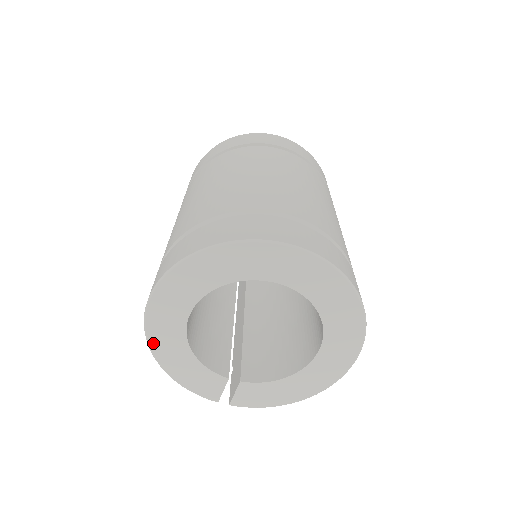
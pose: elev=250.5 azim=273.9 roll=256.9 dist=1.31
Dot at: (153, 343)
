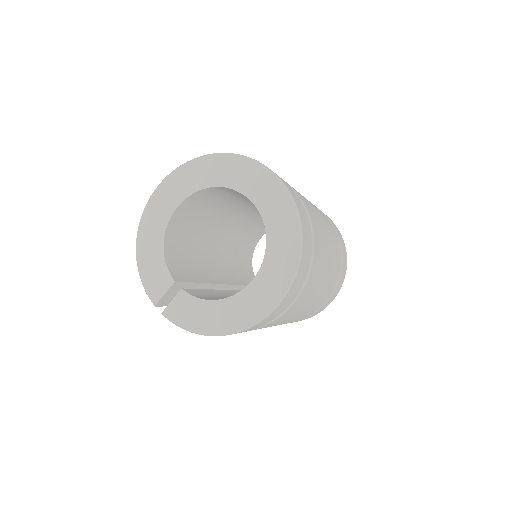
Dot at: (143, 222)
